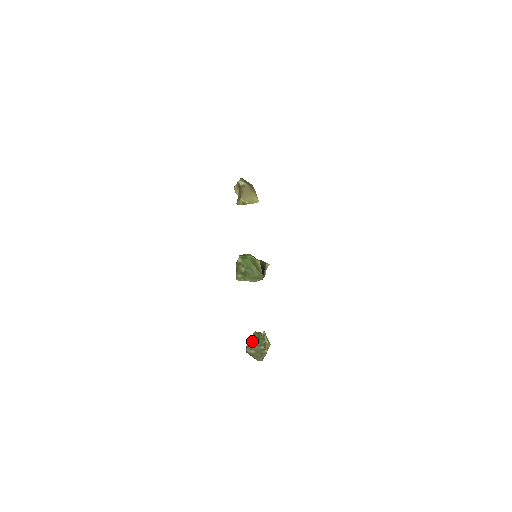
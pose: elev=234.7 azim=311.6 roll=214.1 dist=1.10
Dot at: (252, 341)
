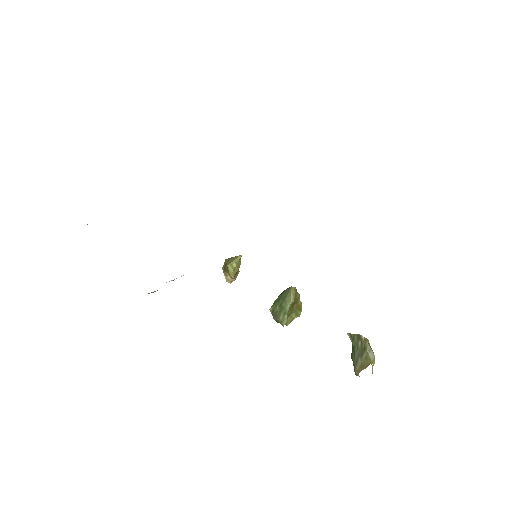
Dot at: (352, 359)
